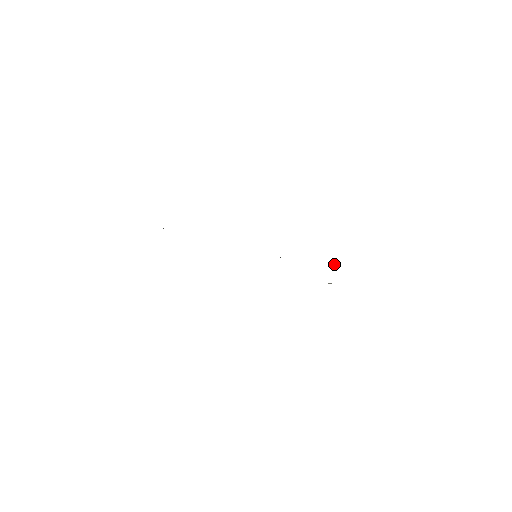
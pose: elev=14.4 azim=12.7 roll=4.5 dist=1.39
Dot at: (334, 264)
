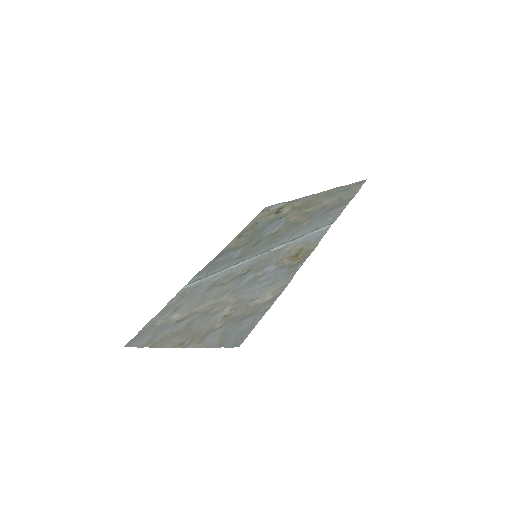
Dot at: (328, 226)
